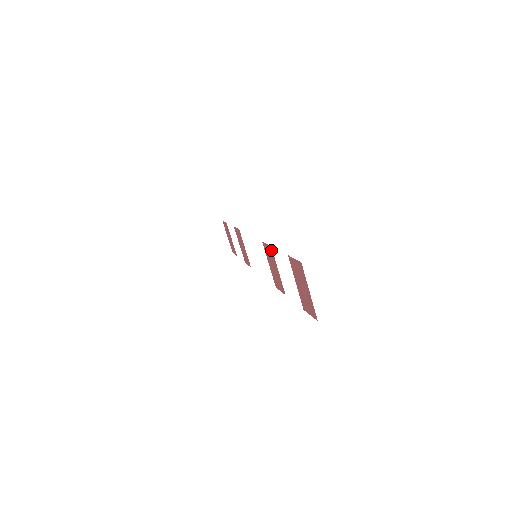
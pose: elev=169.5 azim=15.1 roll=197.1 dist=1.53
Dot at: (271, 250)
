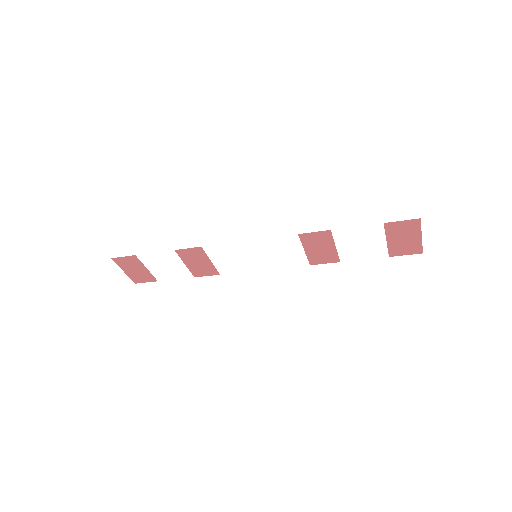
Dot at: (328, 234)
